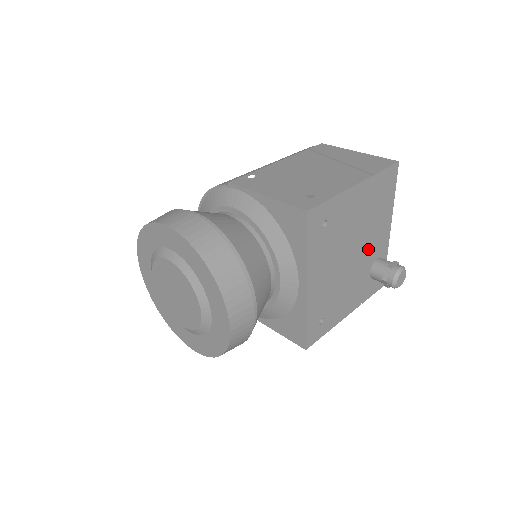
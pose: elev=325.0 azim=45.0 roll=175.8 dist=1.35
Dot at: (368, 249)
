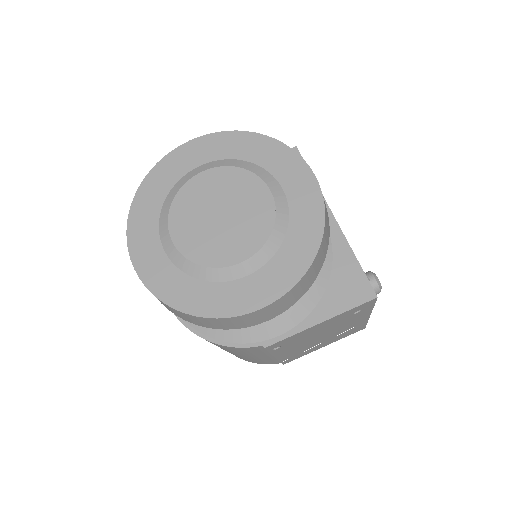
Dot at: occluded
